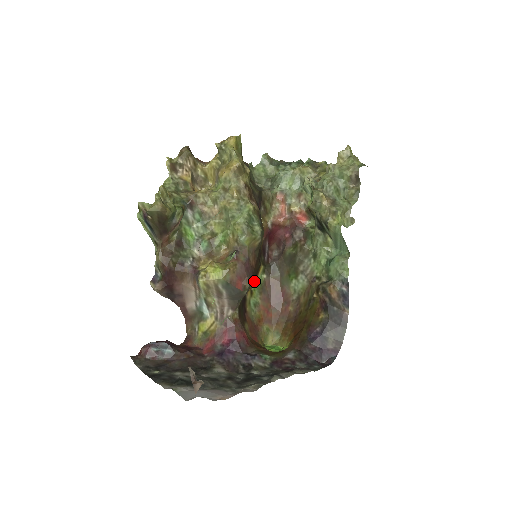
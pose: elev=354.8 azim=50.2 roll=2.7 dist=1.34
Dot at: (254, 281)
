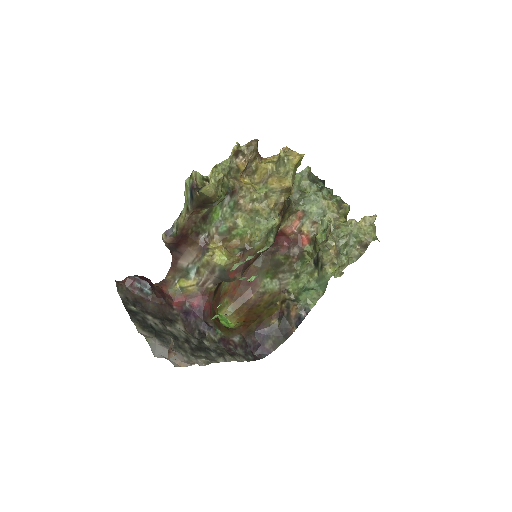
Dot at: occluded
